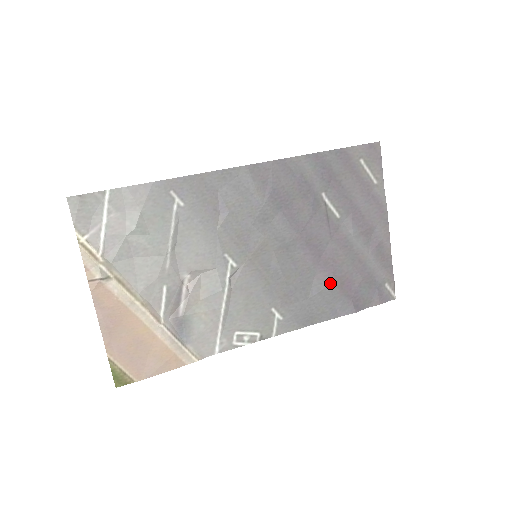
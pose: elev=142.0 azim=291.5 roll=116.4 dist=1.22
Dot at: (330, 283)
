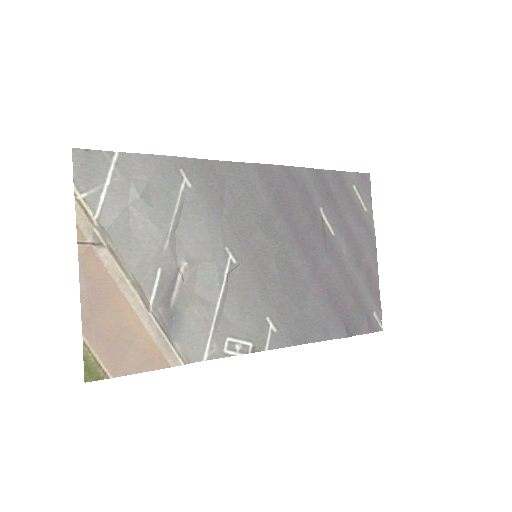
Dot at: (324, 300)
